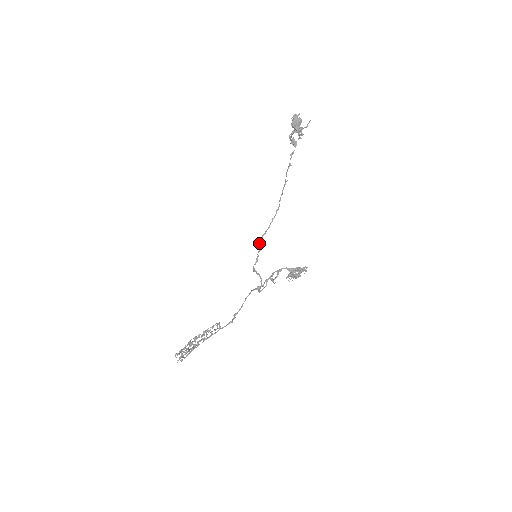
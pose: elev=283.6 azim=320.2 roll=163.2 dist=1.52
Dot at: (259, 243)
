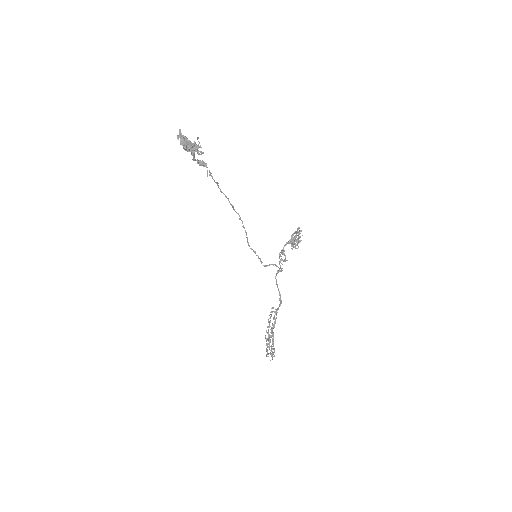
Dot at: occluded
